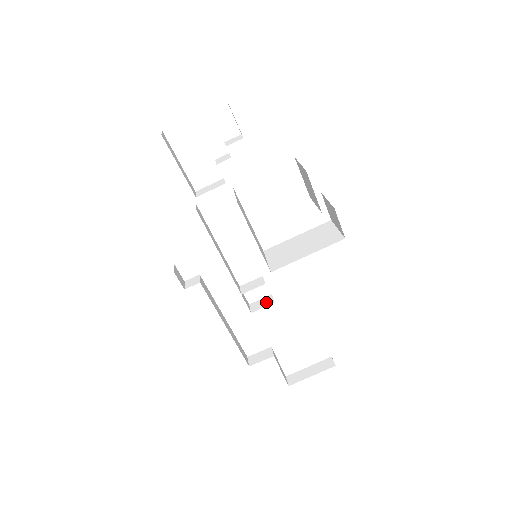
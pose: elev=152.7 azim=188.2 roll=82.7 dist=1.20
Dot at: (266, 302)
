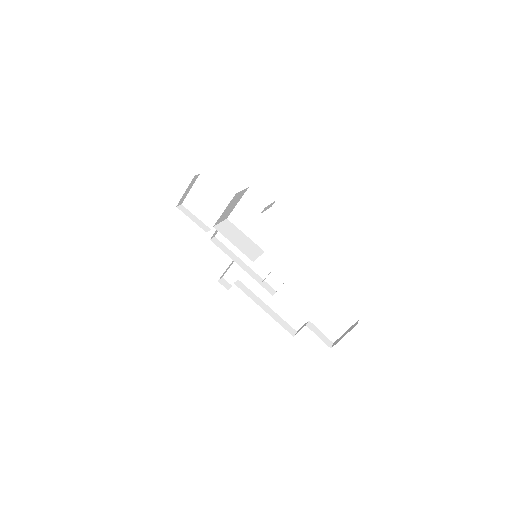
Dot at: occluded
